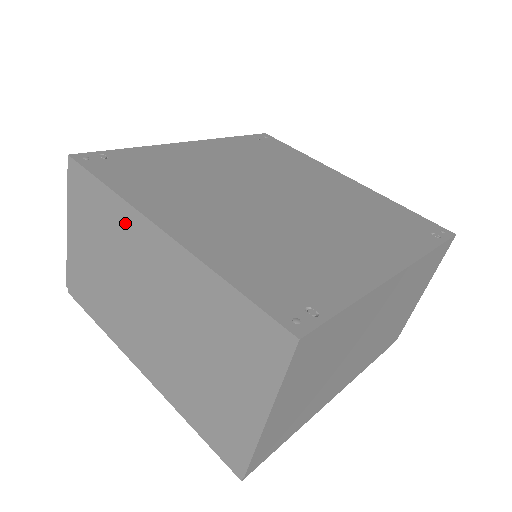
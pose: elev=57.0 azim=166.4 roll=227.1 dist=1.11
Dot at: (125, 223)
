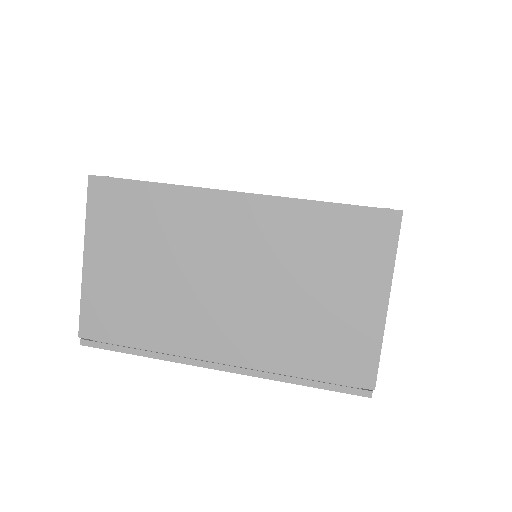
Dot at: occluded
